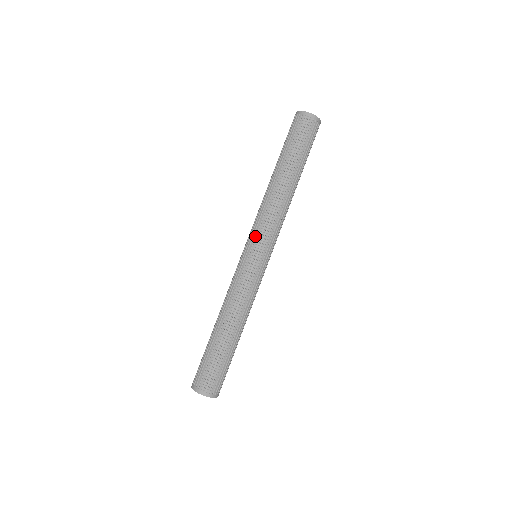
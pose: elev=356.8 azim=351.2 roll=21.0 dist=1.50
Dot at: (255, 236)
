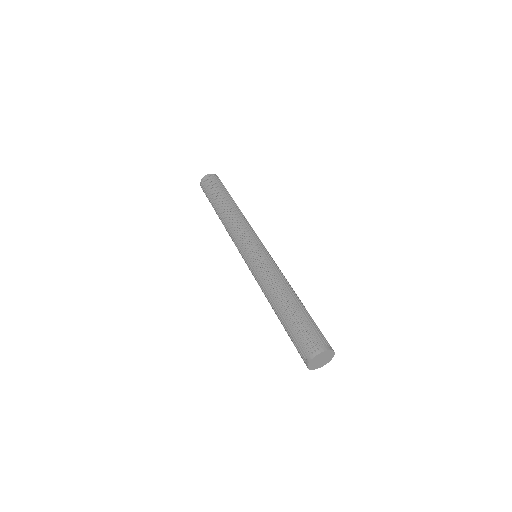
Dot at: (241, 243)
